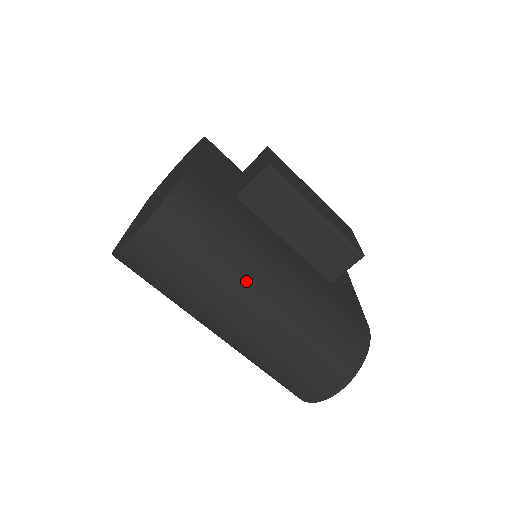
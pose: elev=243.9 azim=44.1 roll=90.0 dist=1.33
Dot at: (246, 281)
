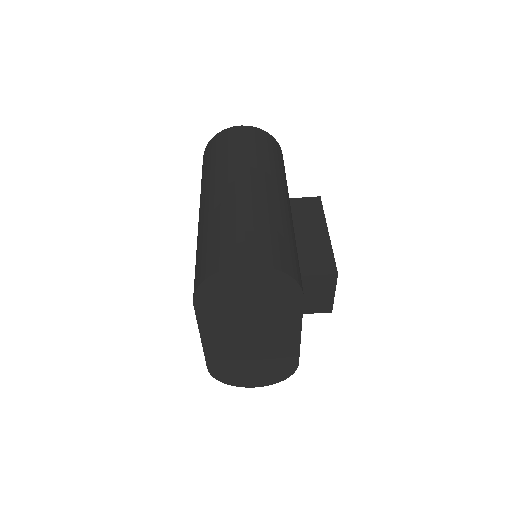
Dot at: (265, 173)
